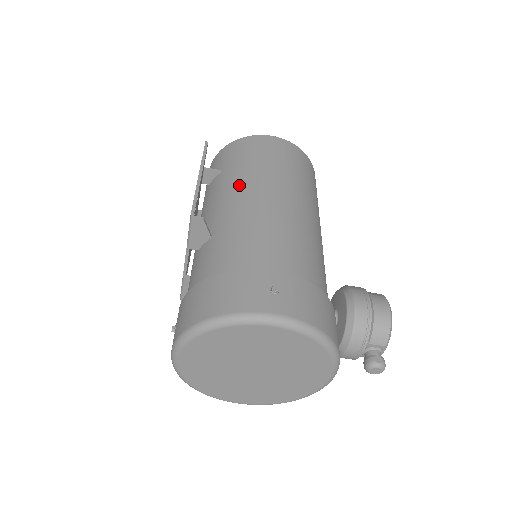
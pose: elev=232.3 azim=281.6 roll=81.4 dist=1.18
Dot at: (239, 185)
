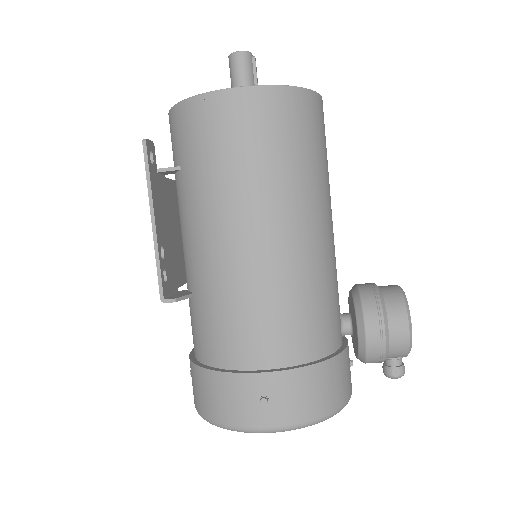
Dot at: (205, 217)
